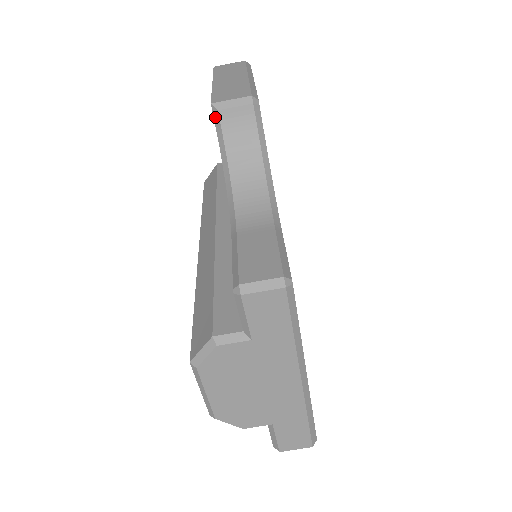
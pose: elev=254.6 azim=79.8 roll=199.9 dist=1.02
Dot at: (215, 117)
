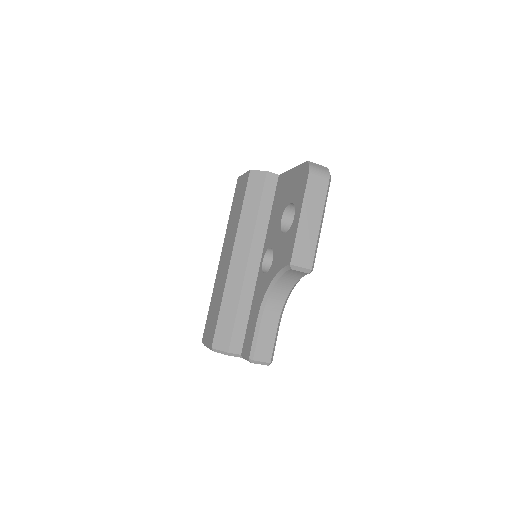
Dot at: (287, 267)
